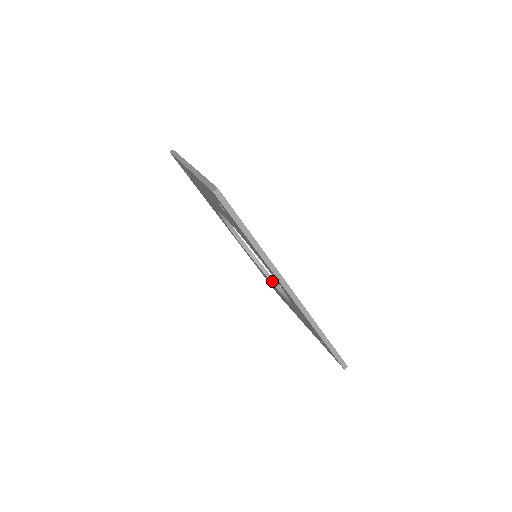
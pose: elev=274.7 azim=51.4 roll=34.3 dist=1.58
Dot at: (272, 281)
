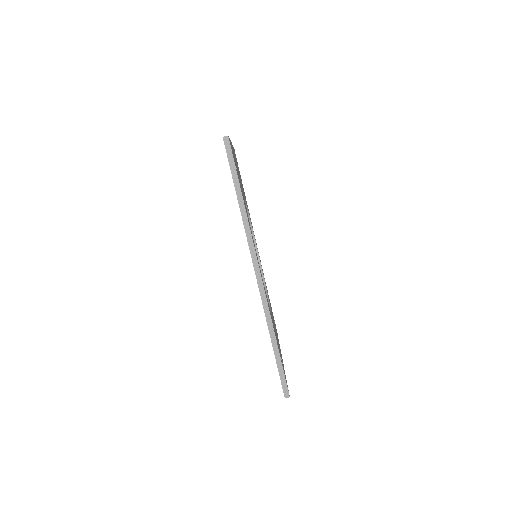
Dot at: occluded
